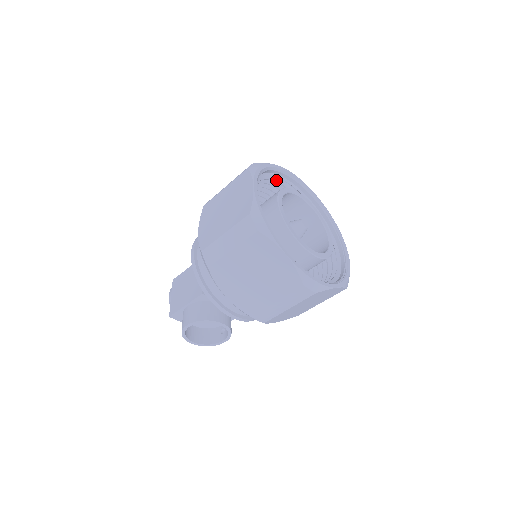
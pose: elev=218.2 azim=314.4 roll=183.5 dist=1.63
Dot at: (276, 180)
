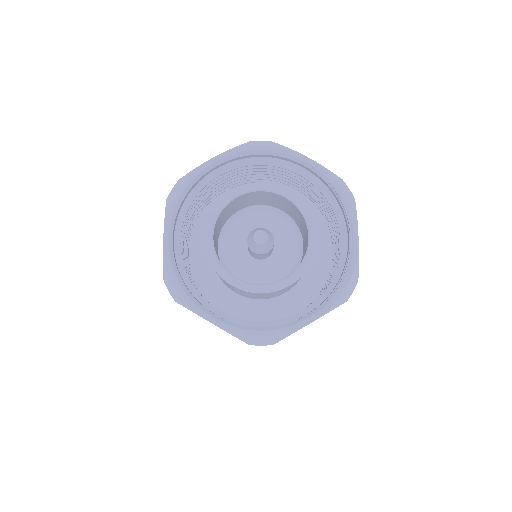
Dot at: (231, 168)
